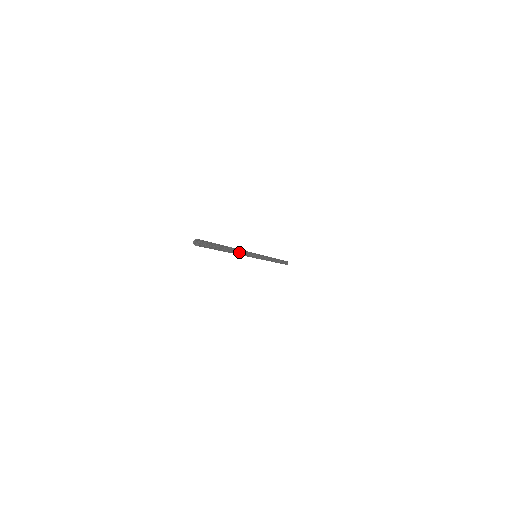
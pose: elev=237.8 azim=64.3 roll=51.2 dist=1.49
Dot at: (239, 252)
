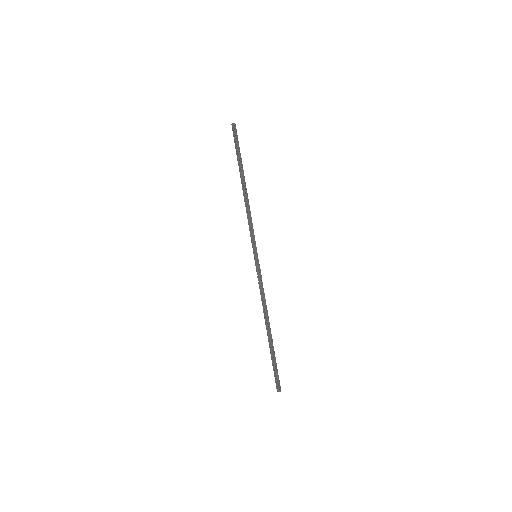
Dot at: (248, 201)
